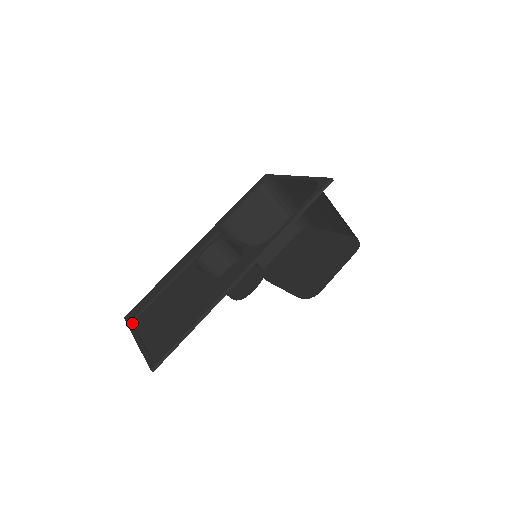
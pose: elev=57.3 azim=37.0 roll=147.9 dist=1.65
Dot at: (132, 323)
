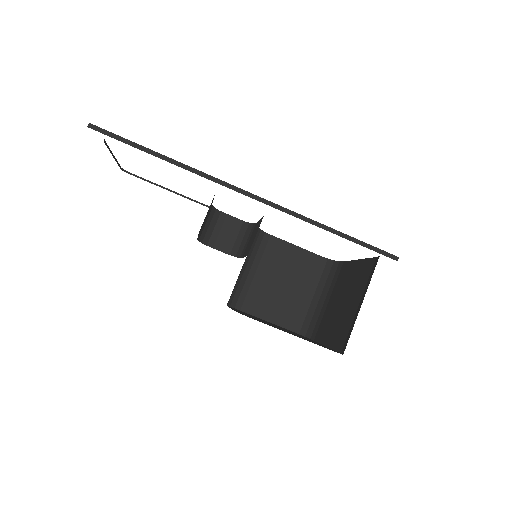
Dot at: (122, 168)
